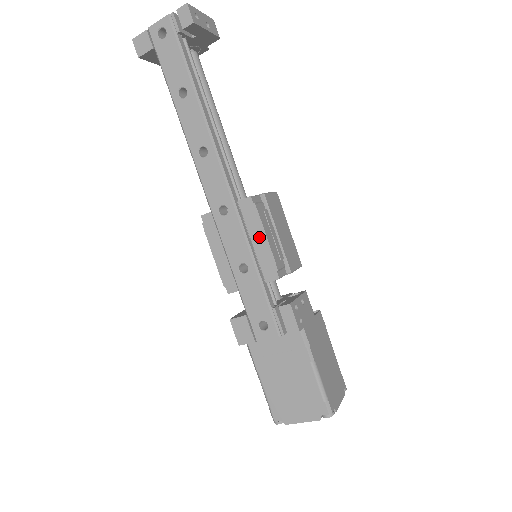
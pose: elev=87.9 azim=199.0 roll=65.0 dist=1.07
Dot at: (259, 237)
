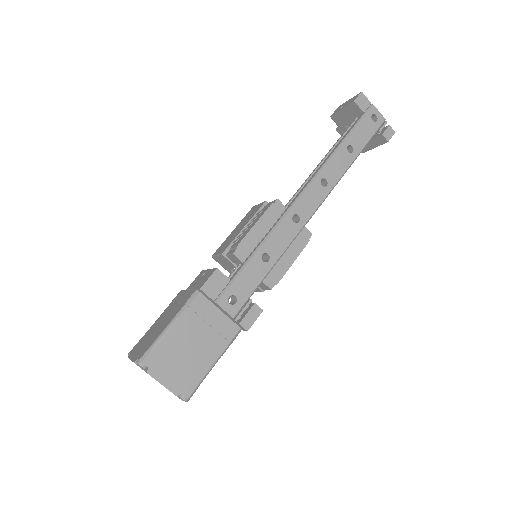
Dot at: (290, 256)
